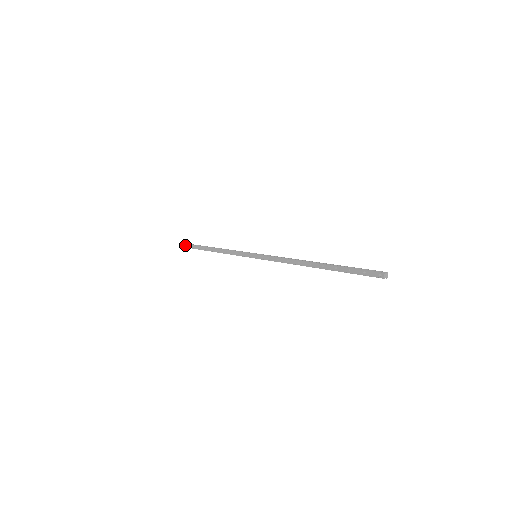
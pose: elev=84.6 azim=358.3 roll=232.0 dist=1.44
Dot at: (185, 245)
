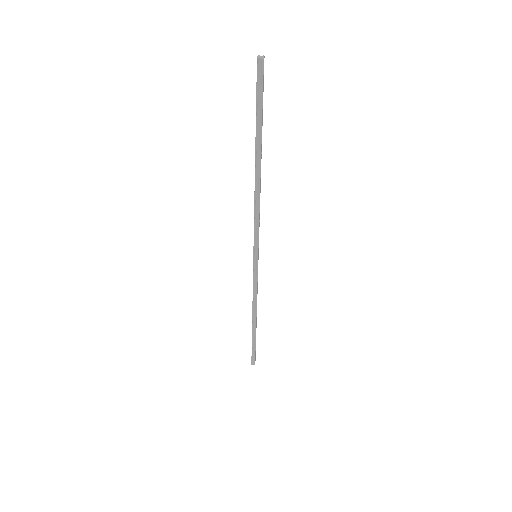
Dot at: occluded
